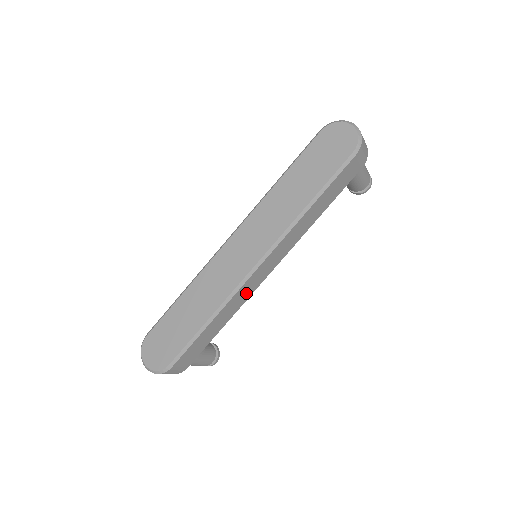
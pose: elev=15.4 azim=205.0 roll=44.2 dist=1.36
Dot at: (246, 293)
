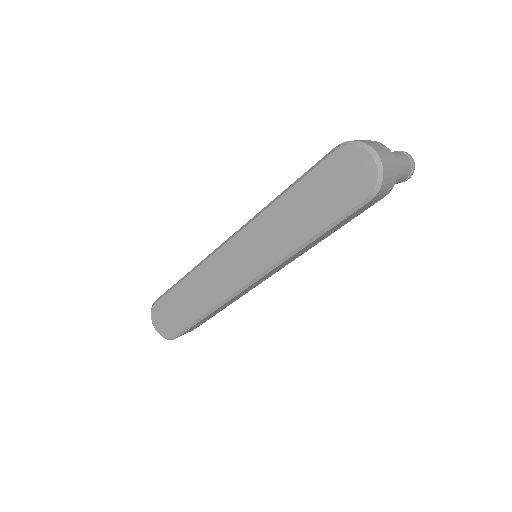
Dot at: (242, 294)
